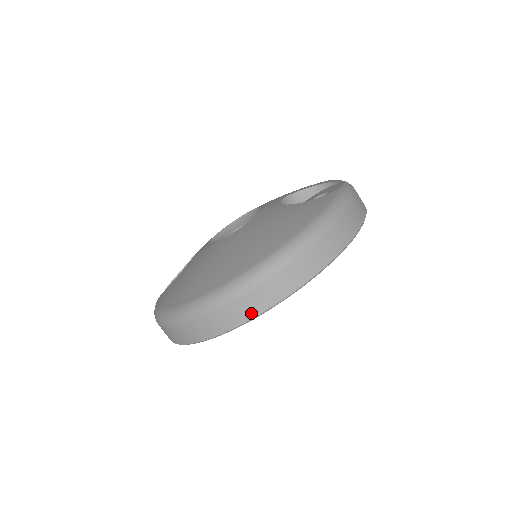
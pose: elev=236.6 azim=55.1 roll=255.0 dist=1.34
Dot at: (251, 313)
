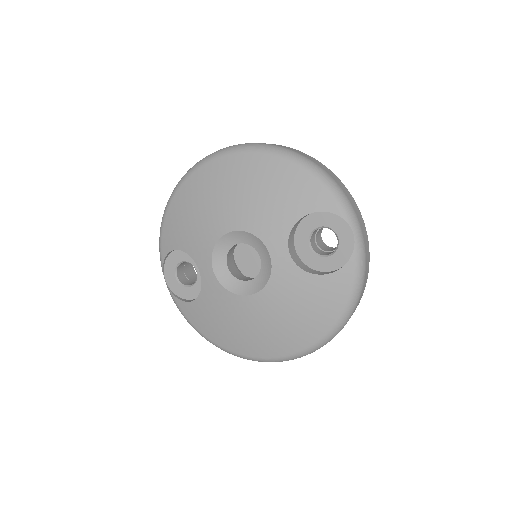
Dot at: occluded
